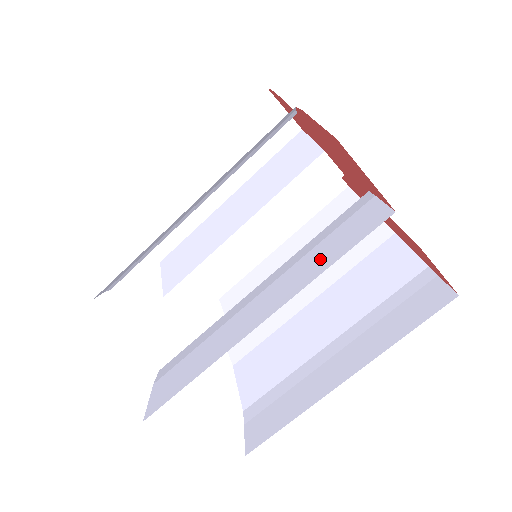
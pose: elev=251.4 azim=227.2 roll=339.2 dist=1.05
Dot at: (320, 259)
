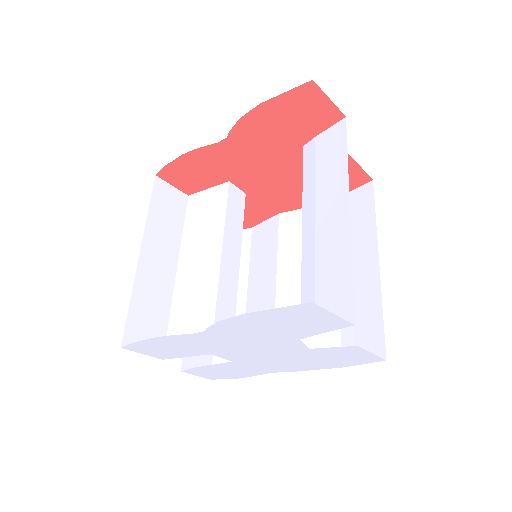
Dot at: (333, 167)
